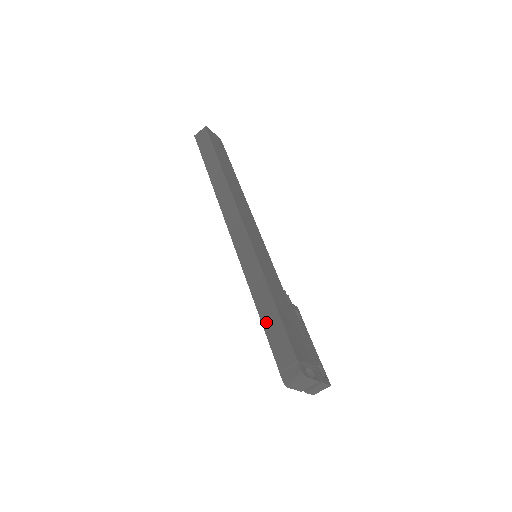
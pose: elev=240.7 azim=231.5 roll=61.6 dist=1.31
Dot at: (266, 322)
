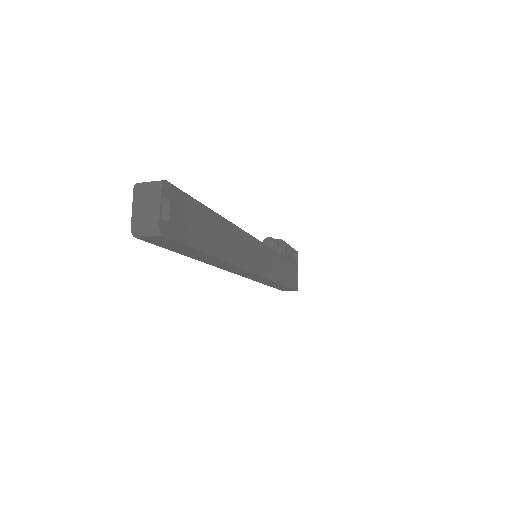
Dot at: occluded
